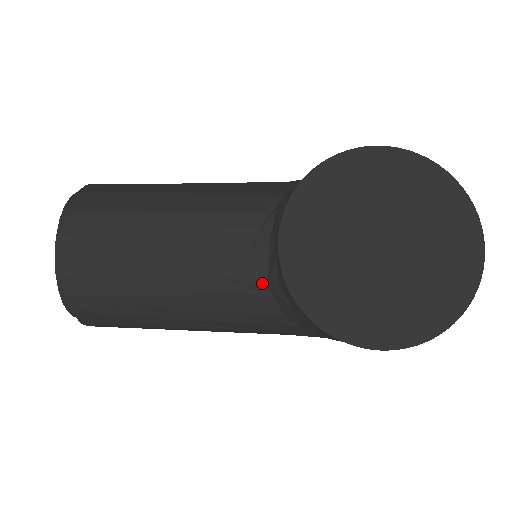
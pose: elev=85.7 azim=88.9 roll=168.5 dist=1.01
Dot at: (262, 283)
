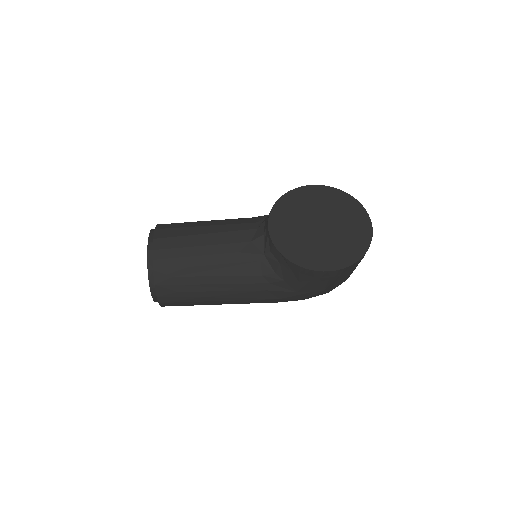
Dot at: (261, 254)
